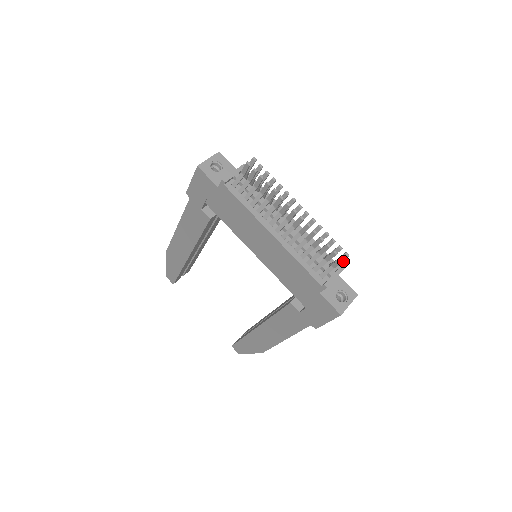
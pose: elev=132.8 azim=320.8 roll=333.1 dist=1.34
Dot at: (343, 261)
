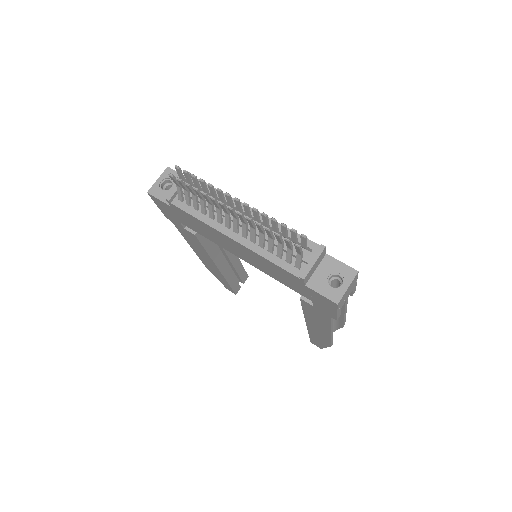
Dot at: (298, 247)
